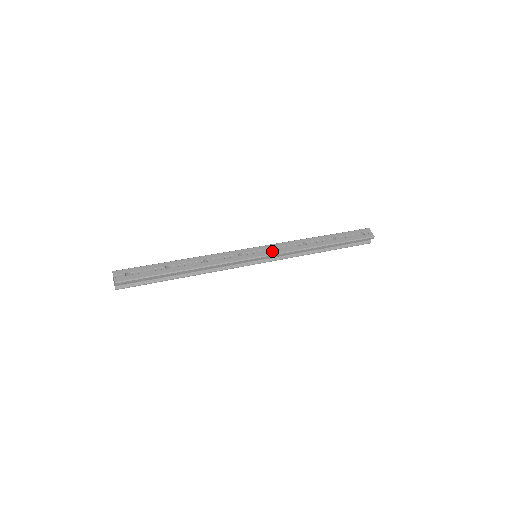
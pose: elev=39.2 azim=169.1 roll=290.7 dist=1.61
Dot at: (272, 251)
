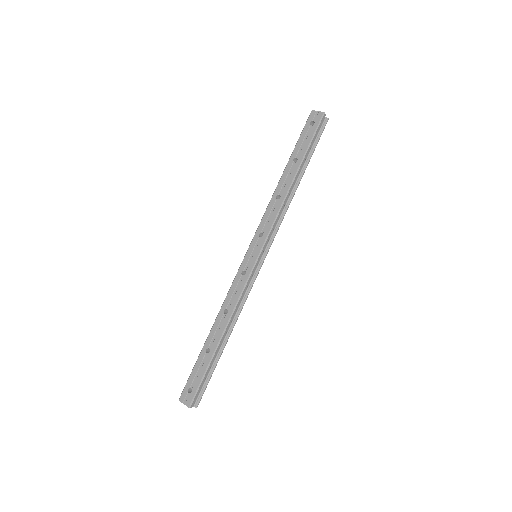
Dot at: (262, 238)
